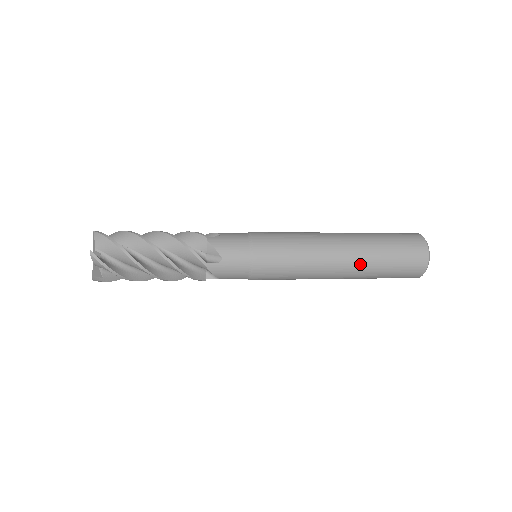
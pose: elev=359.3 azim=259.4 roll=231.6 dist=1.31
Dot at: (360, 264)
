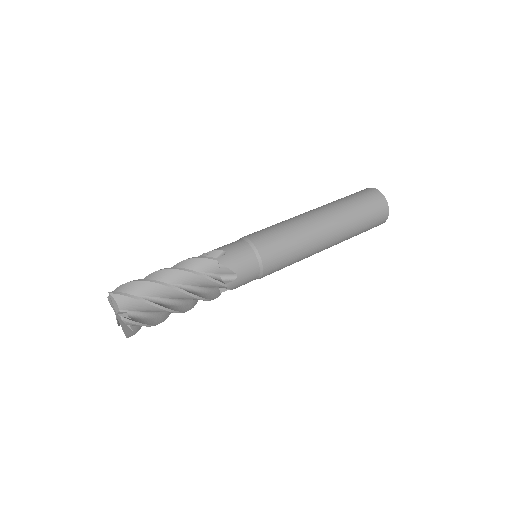
Dot at: (342, 235)
